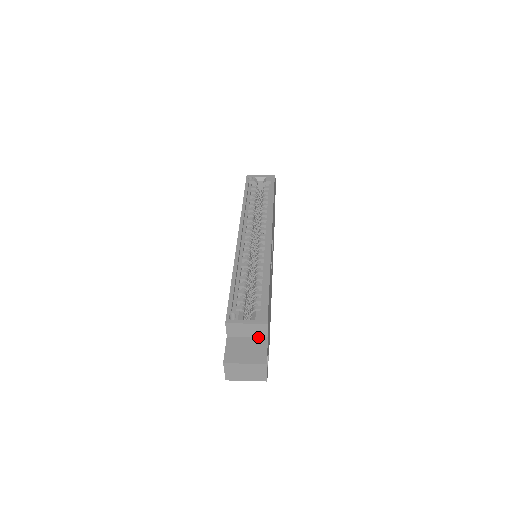
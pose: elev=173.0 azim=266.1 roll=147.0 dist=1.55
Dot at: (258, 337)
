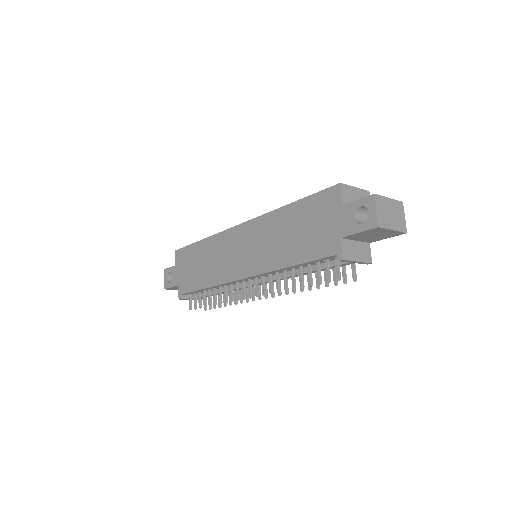
Dot at: occluded
